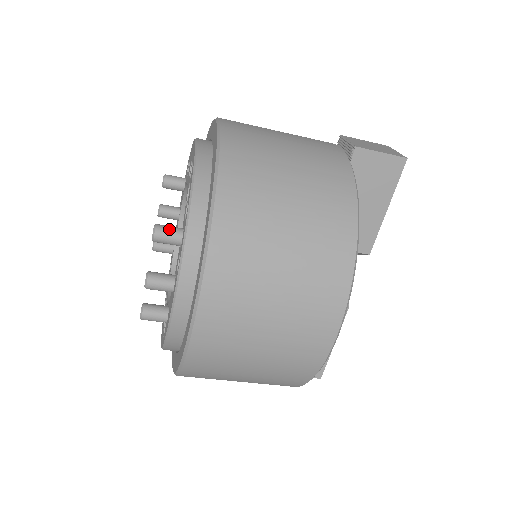
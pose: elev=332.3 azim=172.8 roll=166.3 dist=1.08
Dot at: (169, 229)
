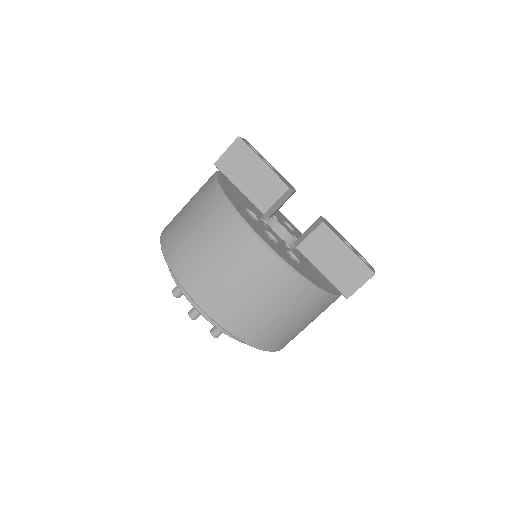
Dot at: (176, 286)
